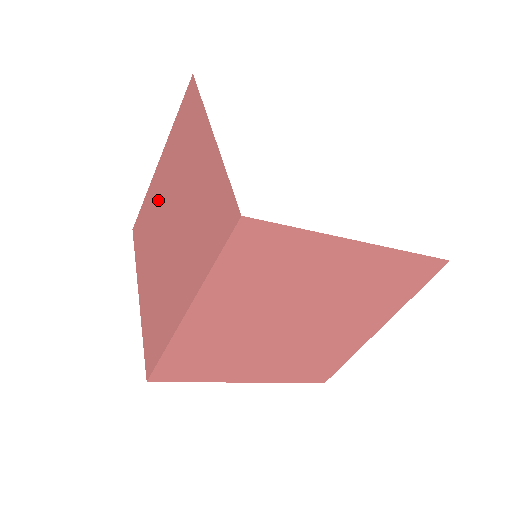
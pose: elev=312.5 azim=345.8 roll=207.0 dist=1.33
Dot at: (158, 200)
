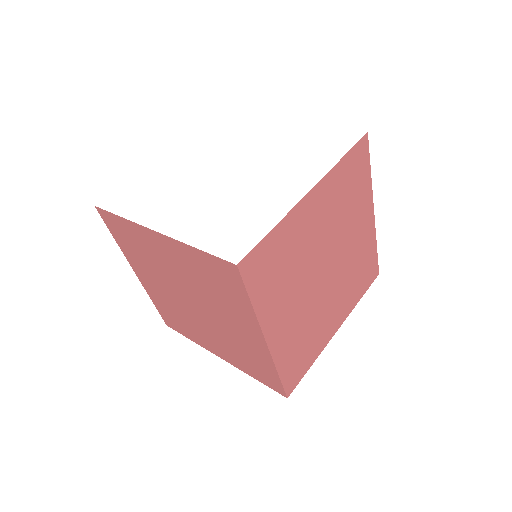
Dot at: (164, 296)
